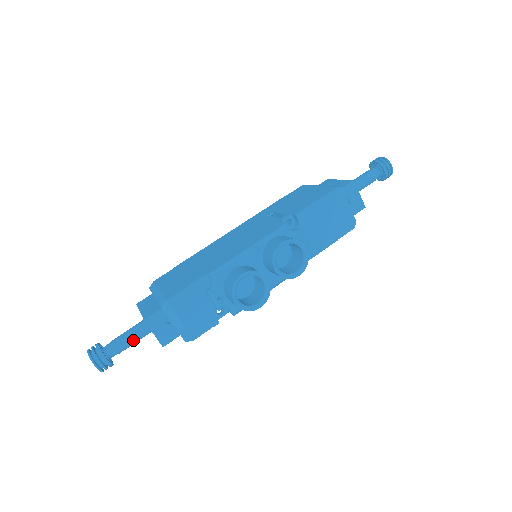
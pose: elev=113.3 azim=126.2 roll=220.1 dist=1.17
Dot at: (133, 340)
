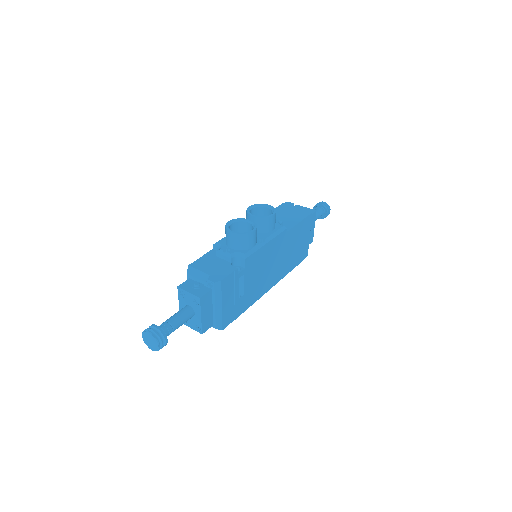
Dot at: (178, 316)
